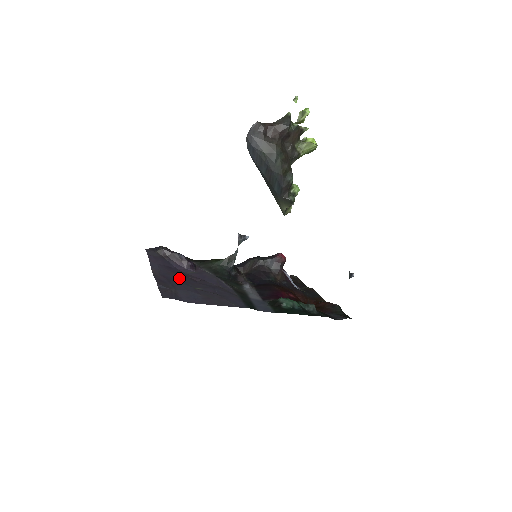
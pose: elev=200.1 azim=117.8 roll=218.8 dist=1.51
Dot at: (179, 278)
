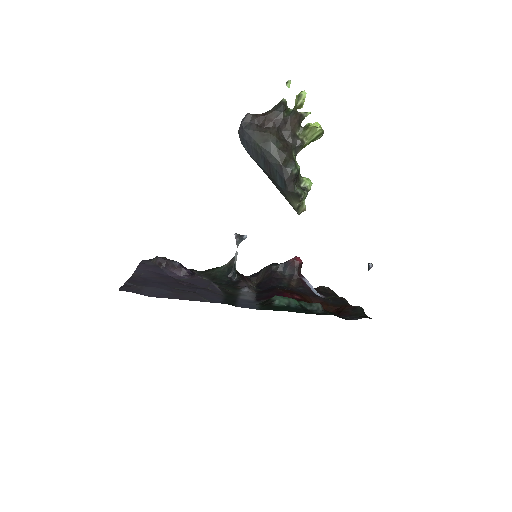
Dot at: (162, 281)
